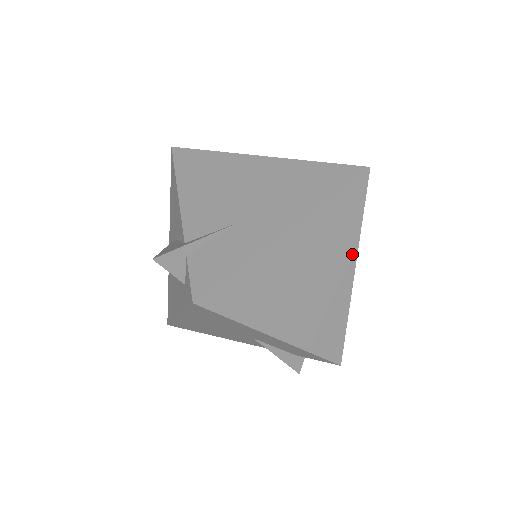
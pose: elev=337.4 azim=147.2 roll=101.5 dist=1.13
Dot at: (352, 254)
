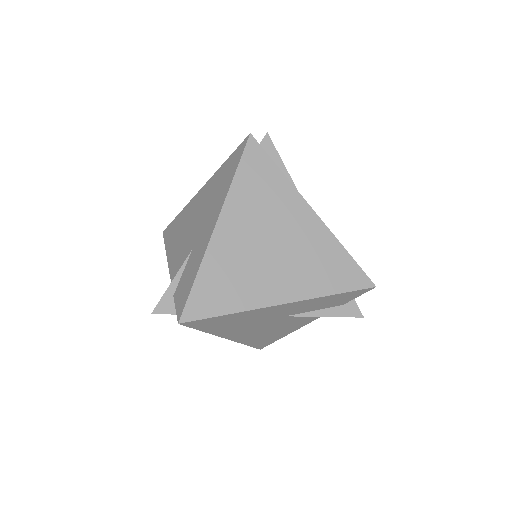
Dot at: (296, 200)
